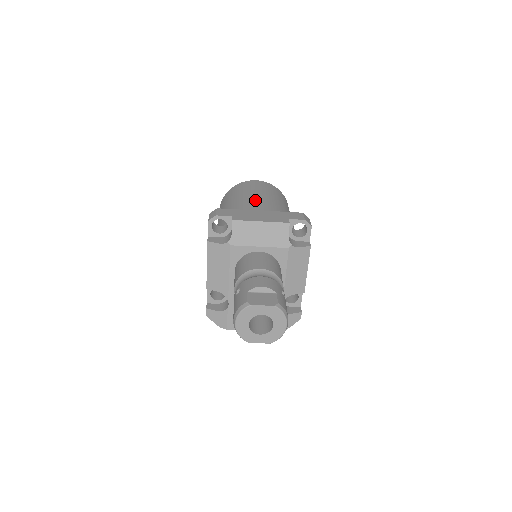
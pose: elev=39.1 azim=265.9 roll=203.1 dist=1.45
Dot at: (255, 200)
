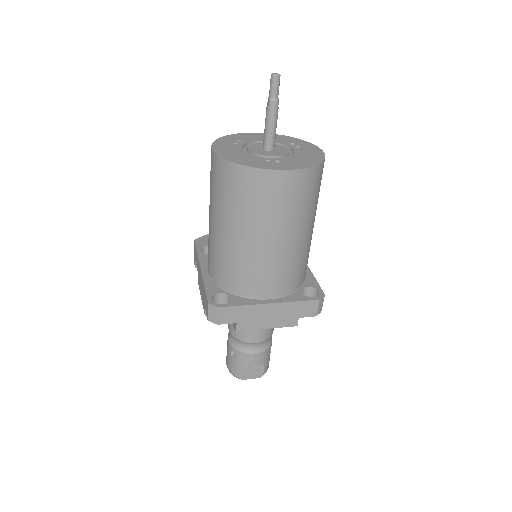
Dot at: (270, 255)
